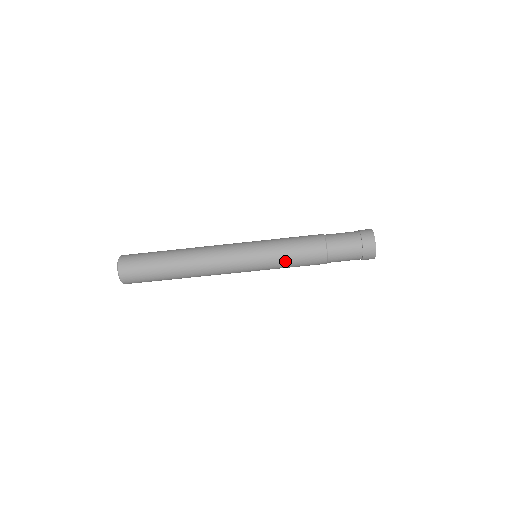
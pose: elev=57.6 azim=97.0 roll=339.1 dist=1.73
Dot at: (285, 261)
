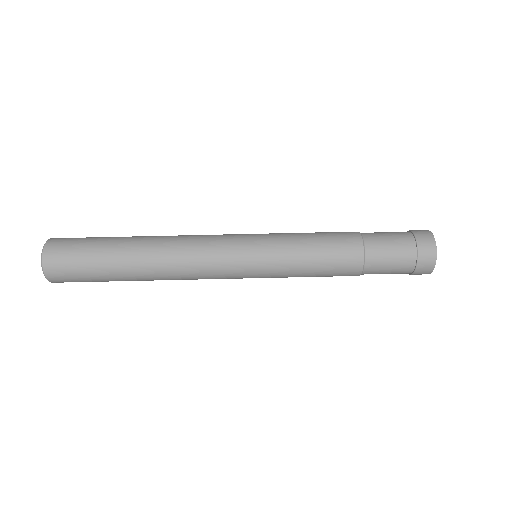
Dot at: (300, 267)
